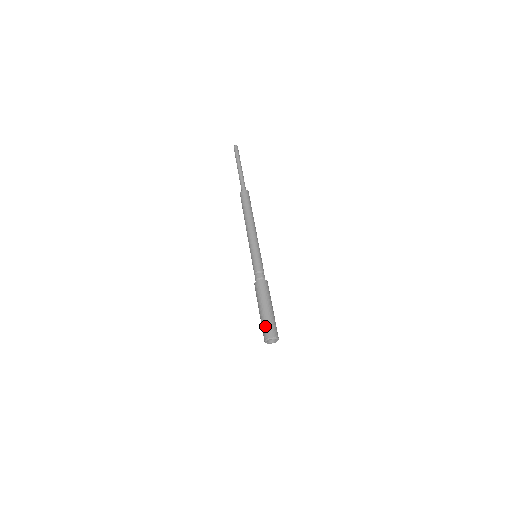
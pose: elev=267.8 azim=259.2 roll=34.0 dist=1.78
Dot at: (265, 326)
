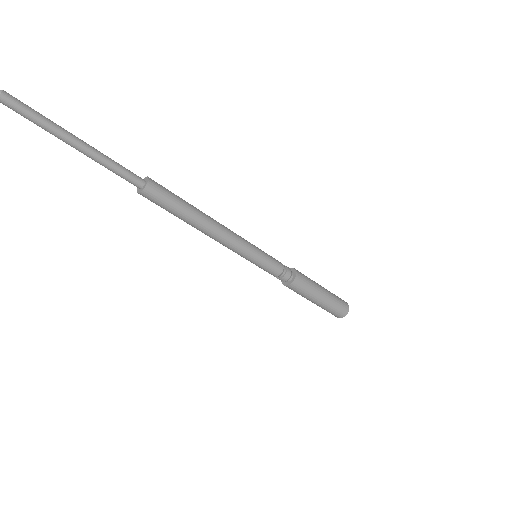
Dot at: (332, 312)
